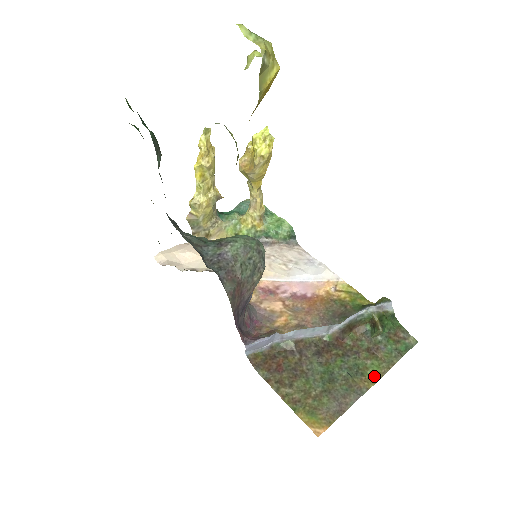
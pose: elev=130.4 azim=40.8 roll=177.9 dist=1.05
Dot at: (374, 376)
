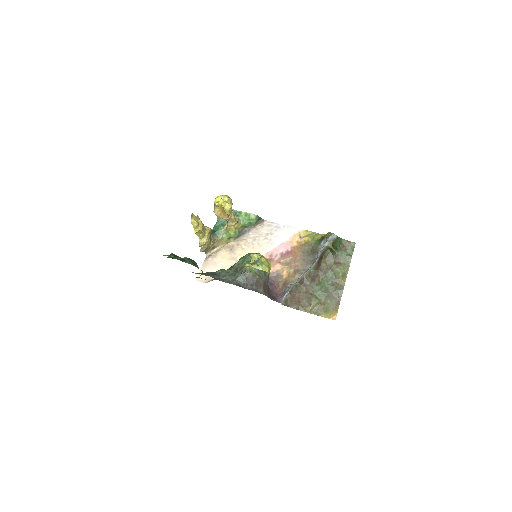
Dot at: (344, 275)
